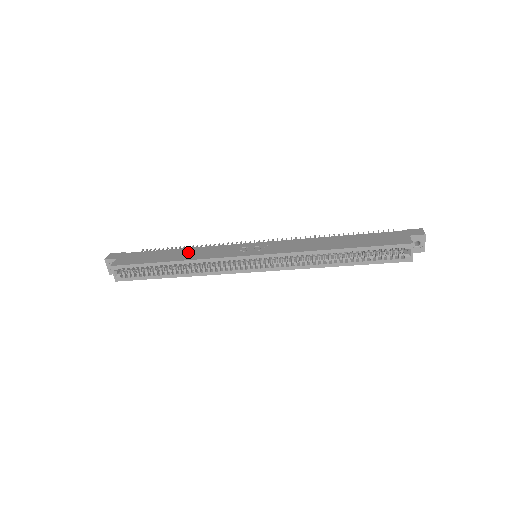
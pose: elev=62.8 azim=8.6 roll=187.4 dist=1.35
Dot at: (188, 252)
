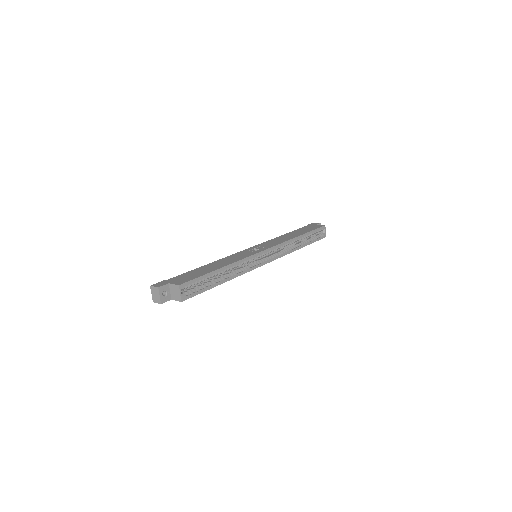
Dot at: (219, 262)
